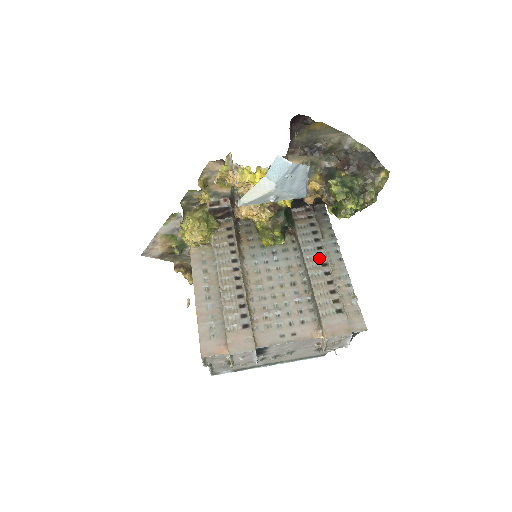
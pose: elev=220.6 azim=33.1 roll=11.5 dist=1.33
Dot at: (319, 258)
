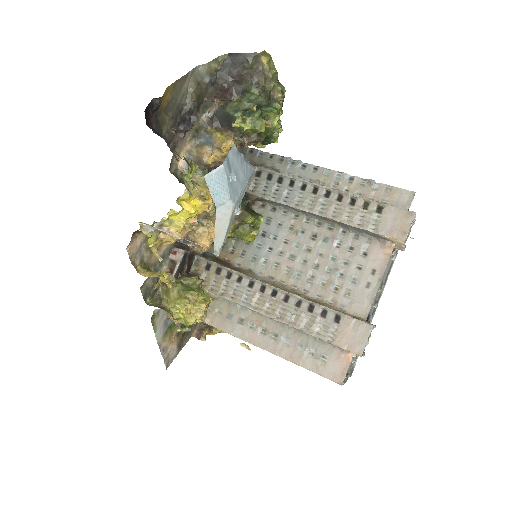
Dot at: (304, 192)
